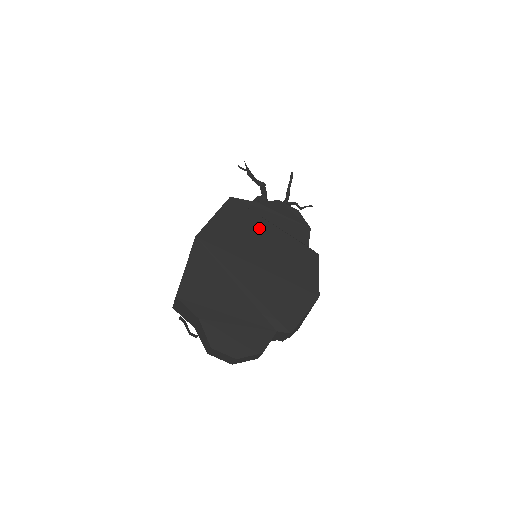
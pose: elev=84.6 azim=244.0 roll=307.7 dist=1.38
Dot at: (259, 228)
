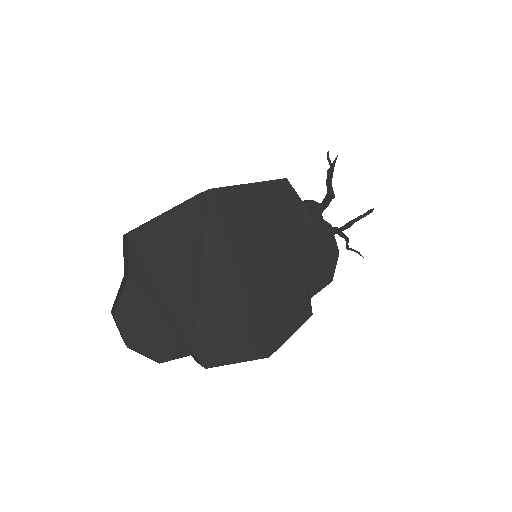
Dot at: (282, 237)
